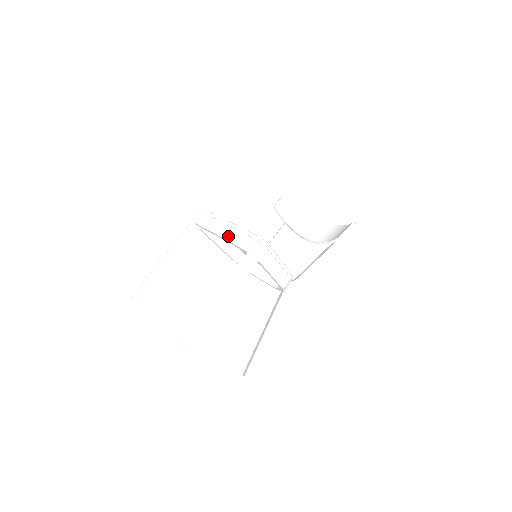
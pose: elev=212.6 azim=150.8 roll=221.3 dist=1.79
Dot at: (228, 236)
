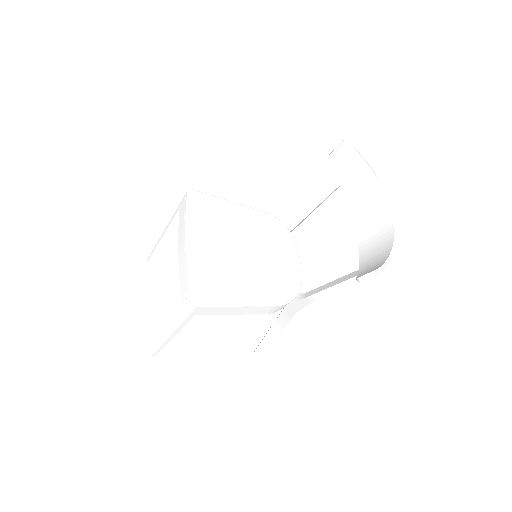
Dot at: (180, 263)
